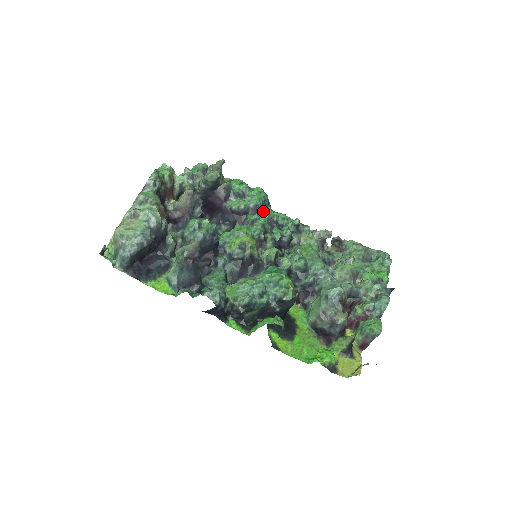
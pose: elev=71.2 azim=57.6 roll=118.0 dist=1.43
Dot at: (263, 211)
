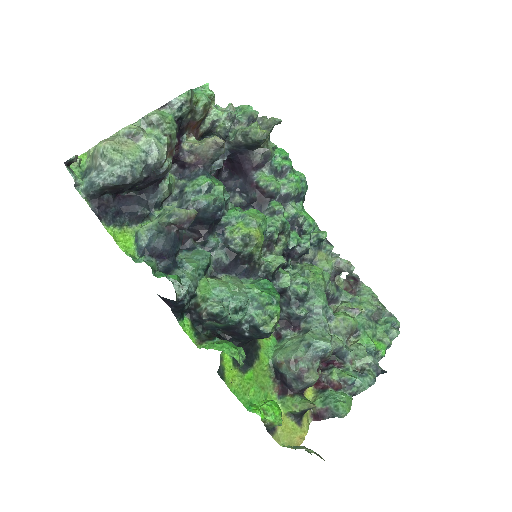
Dot at: (293, 205)
